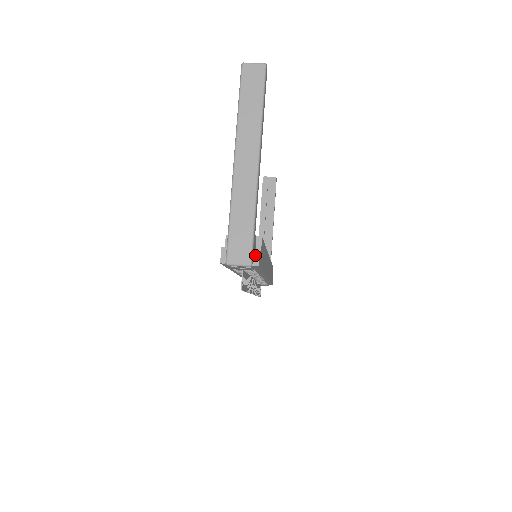
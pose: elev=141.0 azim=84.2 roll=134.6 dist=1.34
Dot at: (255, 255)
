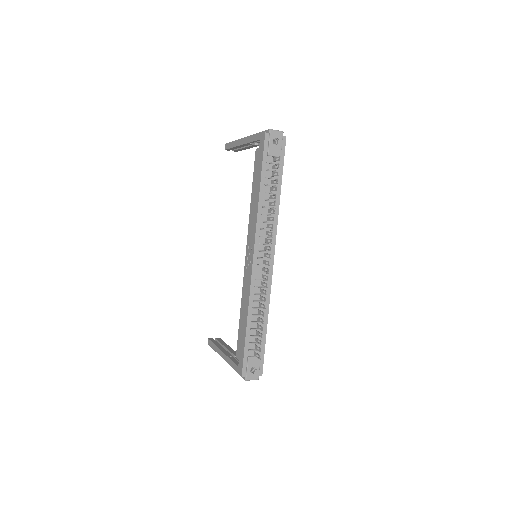
Dot at: occluded
